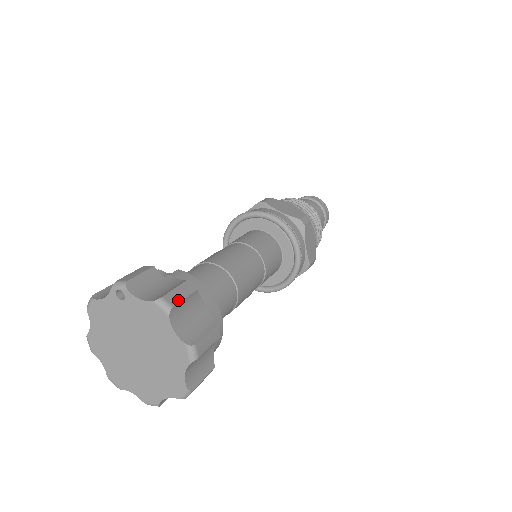
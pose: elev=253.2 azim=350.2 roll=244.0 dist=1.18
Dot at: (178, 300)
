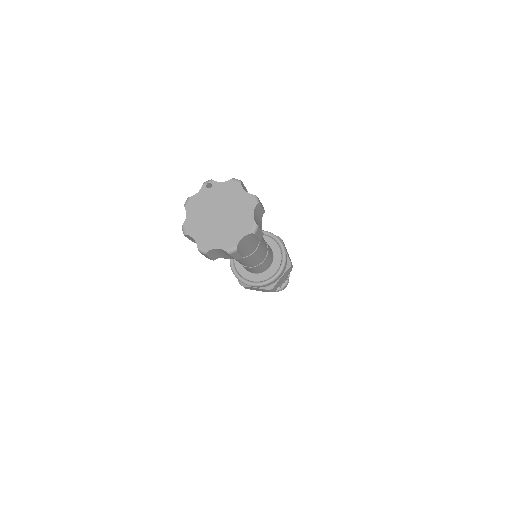
Dot at: (242, 183)
